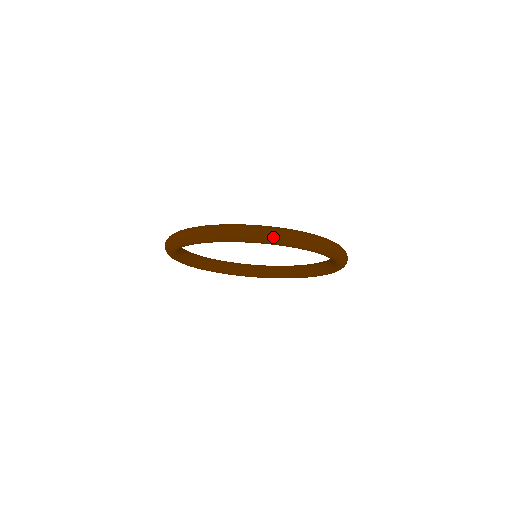
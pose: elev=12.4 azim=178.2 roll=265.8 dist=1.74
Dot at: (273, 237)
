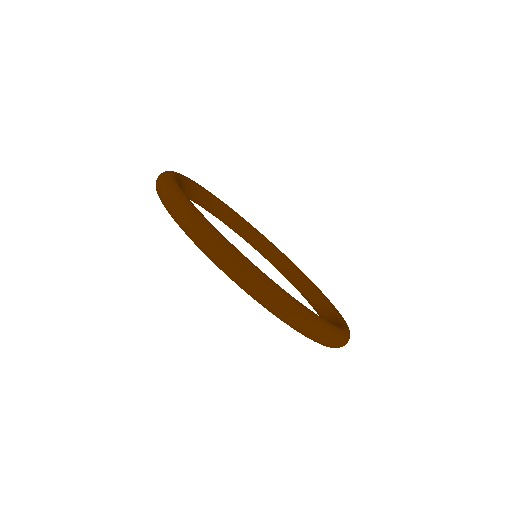
Dot at: (167, 203)
